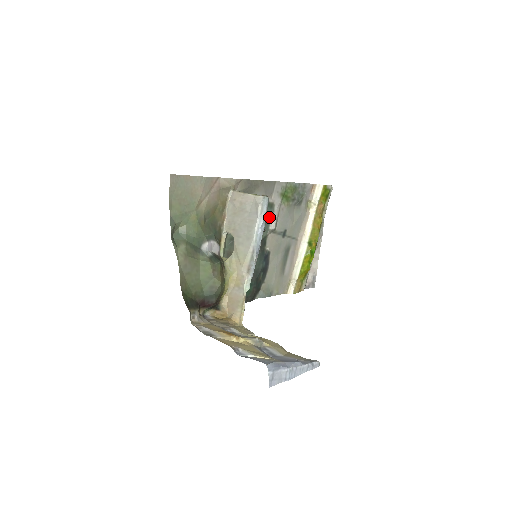
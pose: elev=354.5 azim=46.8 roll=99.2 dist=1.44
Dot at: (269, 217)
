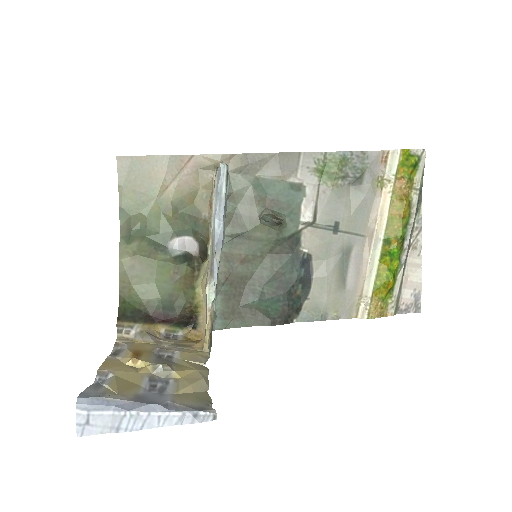
Dot at: (297, 204)
